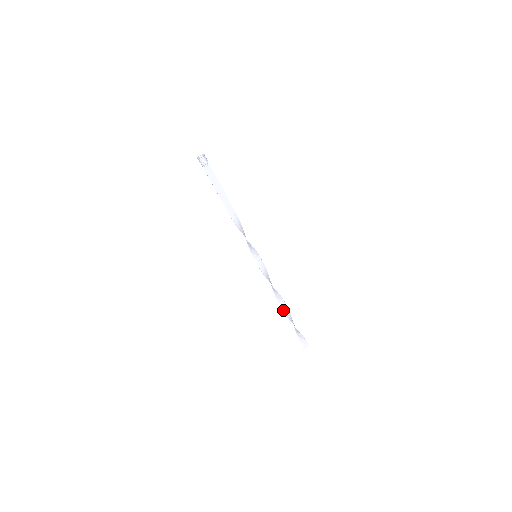
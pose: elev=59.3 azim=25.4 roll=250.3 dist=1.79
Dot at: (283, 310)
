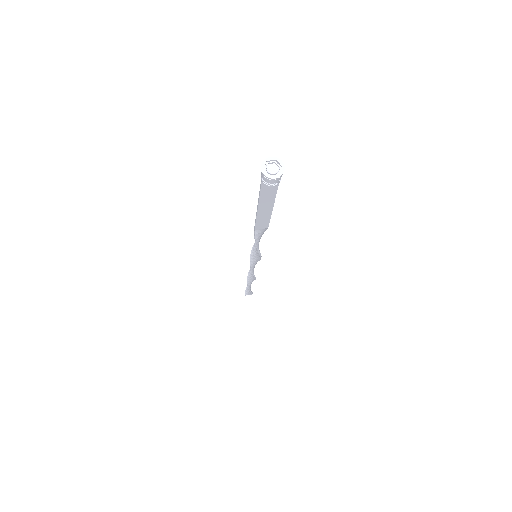
Dot at: (248, 282)
